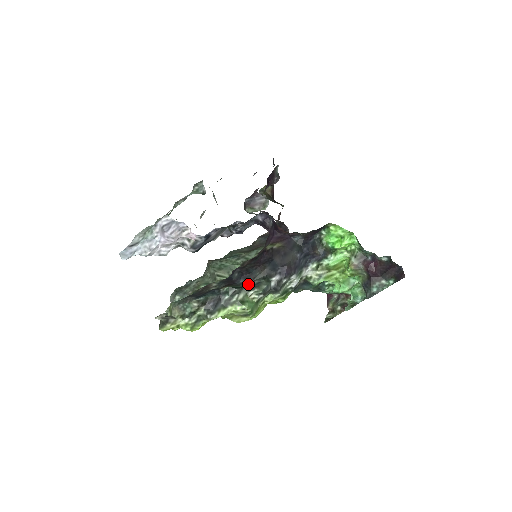
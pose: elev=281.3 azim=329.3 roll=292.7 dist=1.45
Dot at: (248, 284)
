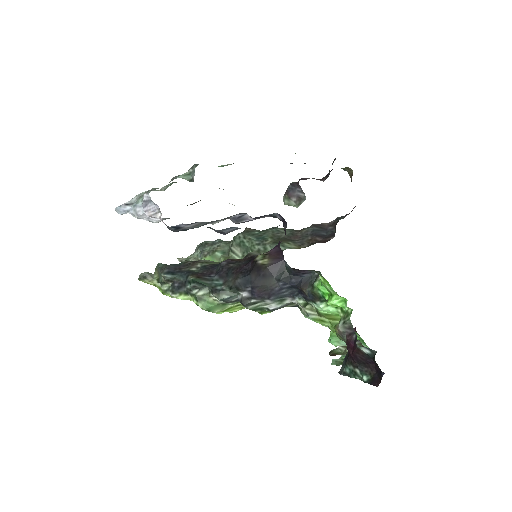
Dot at: (216, 284)
